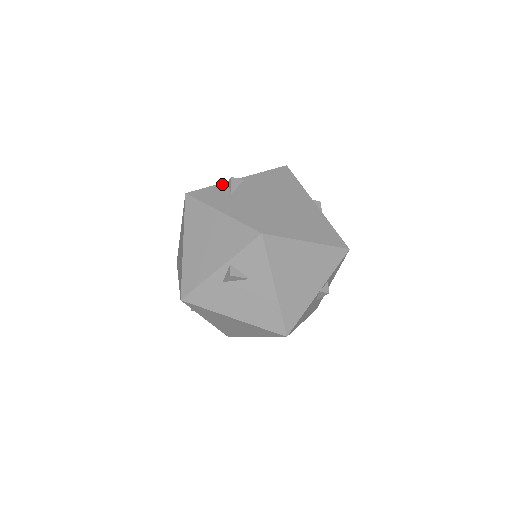
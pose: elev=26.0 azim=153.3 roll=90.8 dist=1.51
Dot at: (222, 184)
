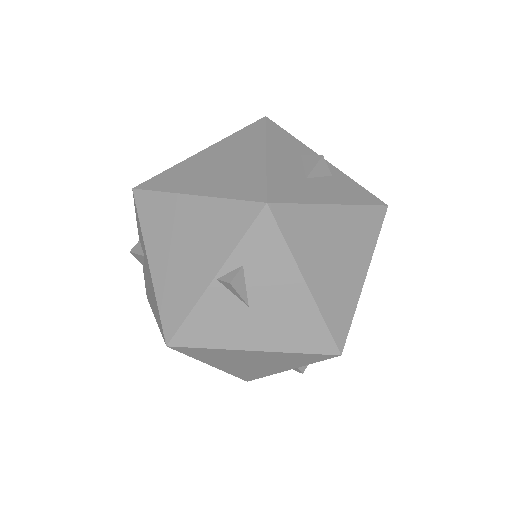
Dot at: occluded
